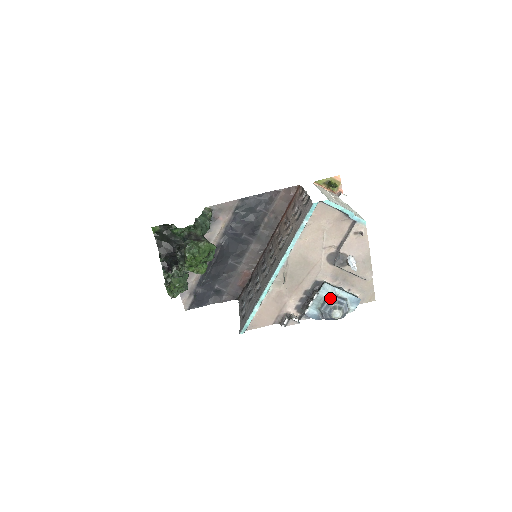
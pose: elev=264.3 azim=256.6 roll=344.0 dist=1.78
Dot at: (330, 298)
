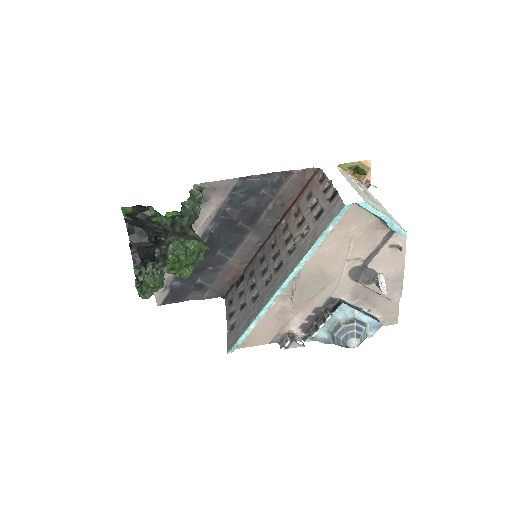
Dot at: (347, 322)
